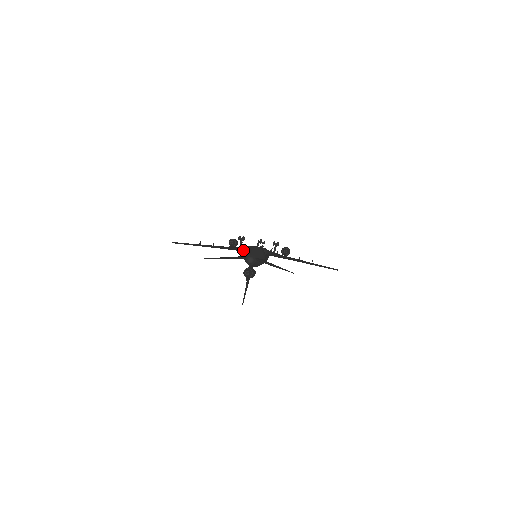
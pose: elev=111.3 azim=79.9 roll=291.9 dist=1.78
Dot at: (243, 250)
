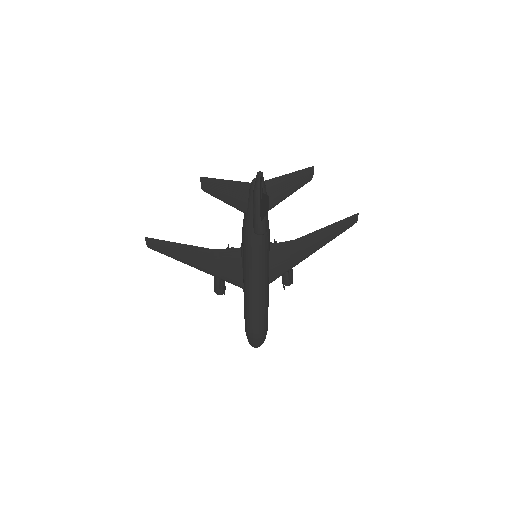
Dot at: (236, 266)
